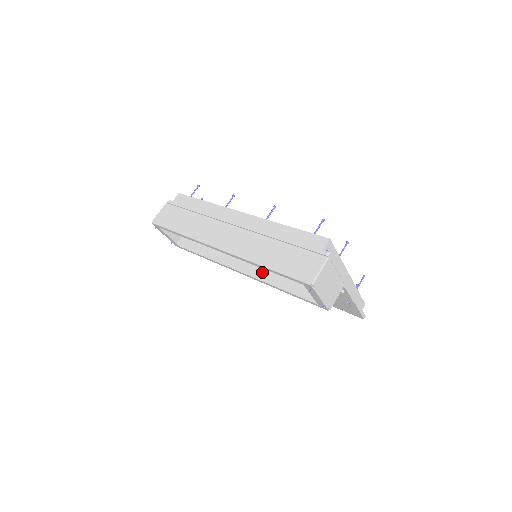
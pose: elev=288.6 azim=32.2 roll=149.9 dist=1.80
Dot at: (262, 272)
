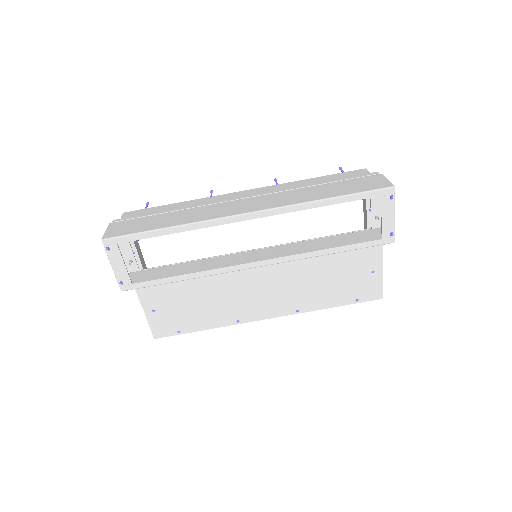
Dot at: (284, 255)
